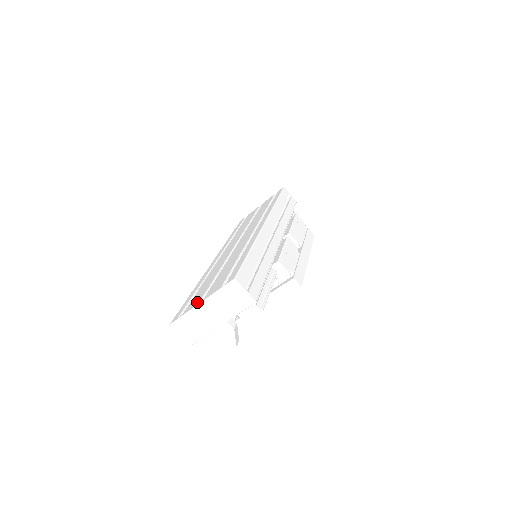
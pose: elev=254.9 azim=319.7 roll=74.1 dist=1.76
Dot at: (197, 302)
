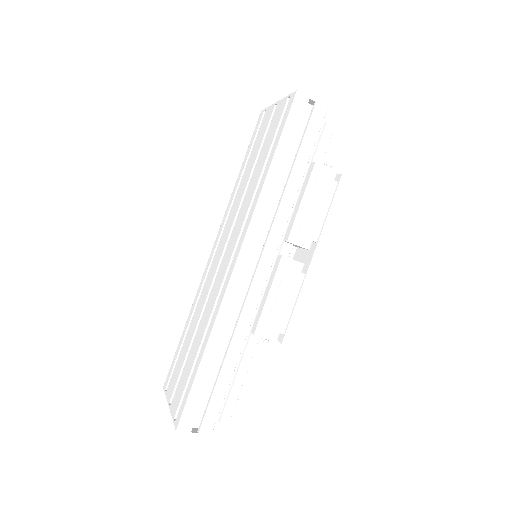
Dot at: (170, 396)
